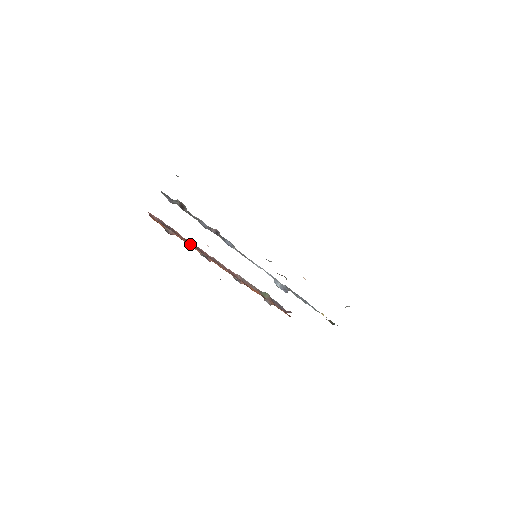
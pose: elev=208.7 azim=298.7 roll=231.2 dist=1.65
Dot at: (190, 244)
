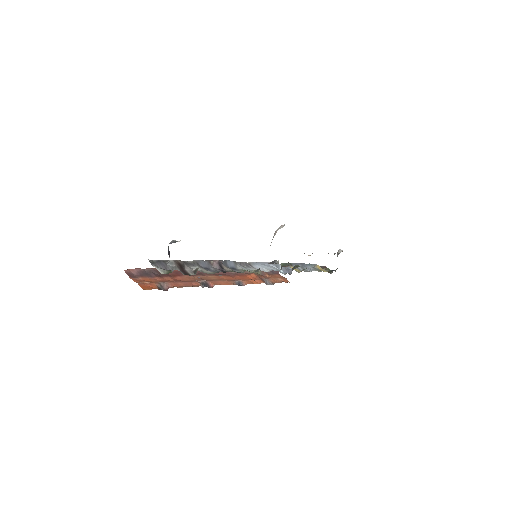
Dot at: (181, 276)
